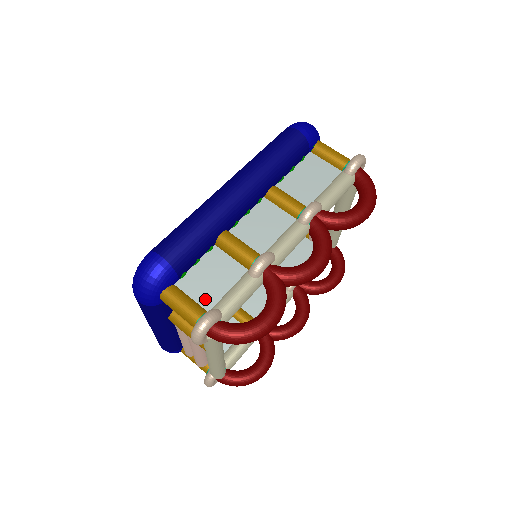
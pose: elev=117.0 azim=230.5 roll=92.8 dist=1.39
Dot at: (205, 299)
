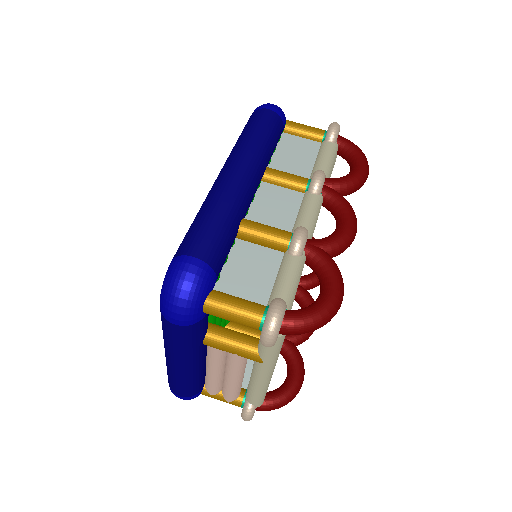
Dot at: (255, 295)
